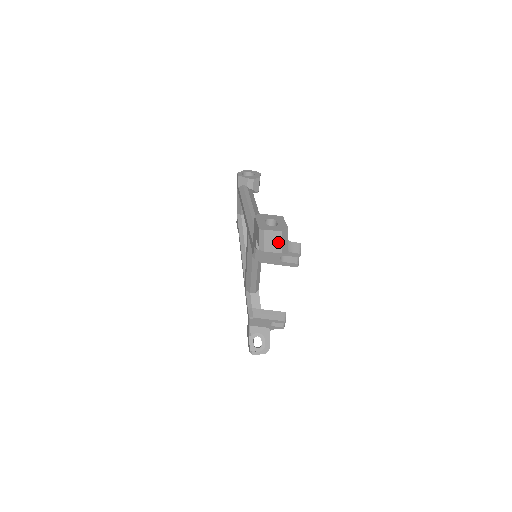
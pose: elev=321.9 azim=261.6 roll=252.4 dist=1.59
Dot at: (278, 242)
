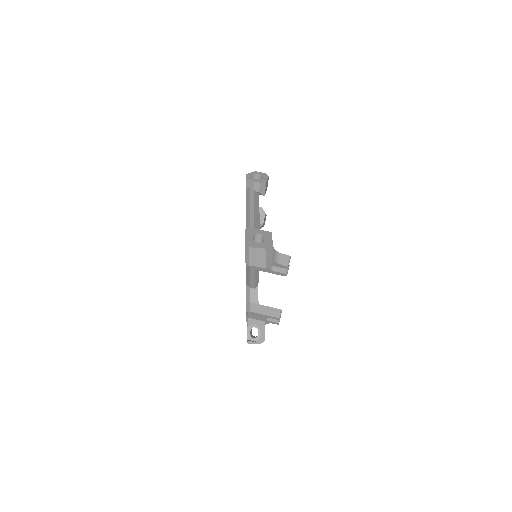
Dot at: (262, 258)
